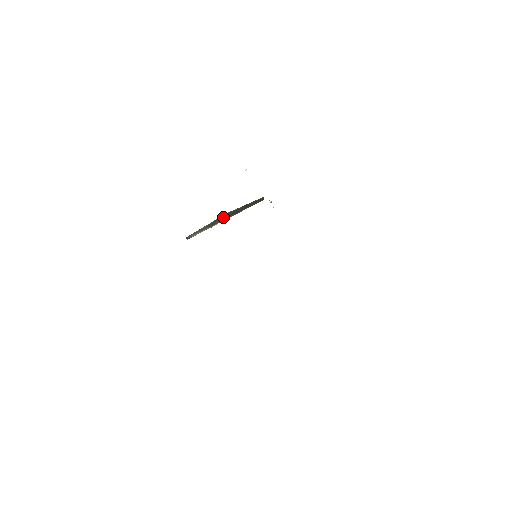
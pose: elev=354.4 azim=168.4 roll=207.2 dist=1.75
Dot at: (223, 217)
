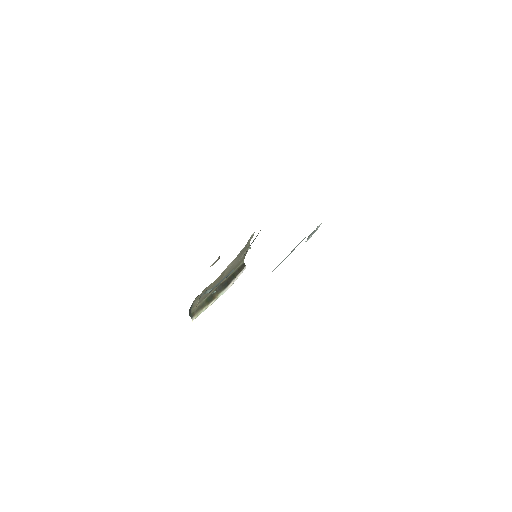
Dot at: (217, 291)
